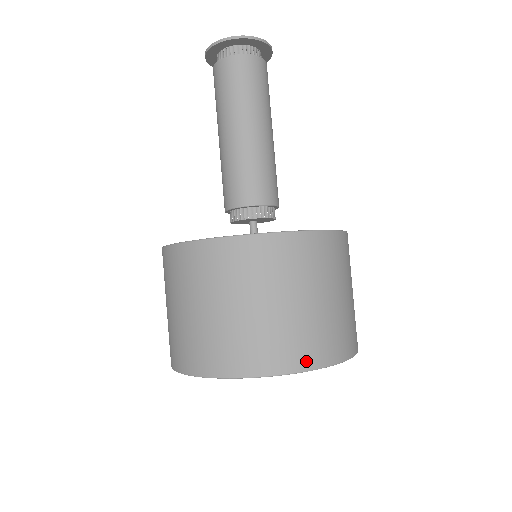
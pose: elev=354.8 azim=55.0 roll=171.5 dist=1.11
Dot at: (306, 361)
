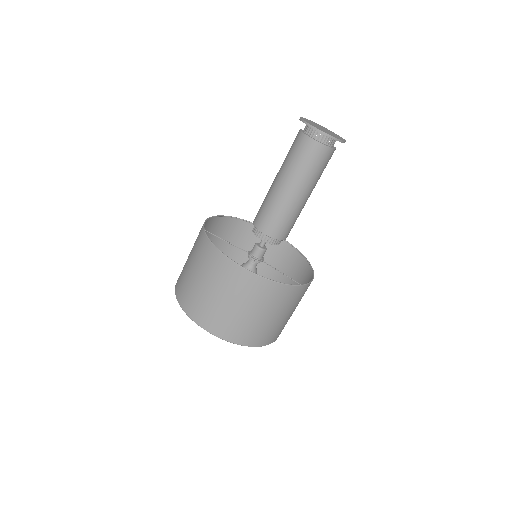
Dot at: (277, 337)
